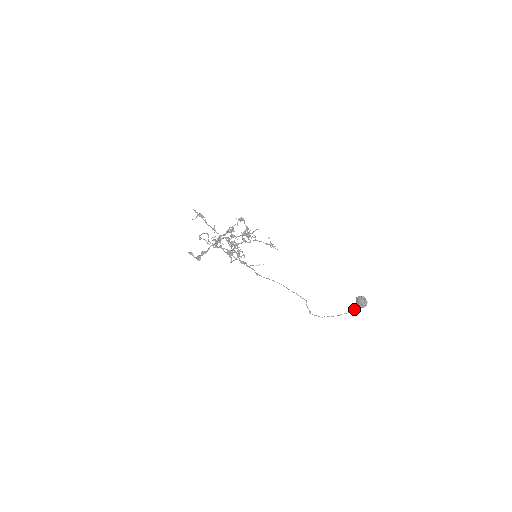
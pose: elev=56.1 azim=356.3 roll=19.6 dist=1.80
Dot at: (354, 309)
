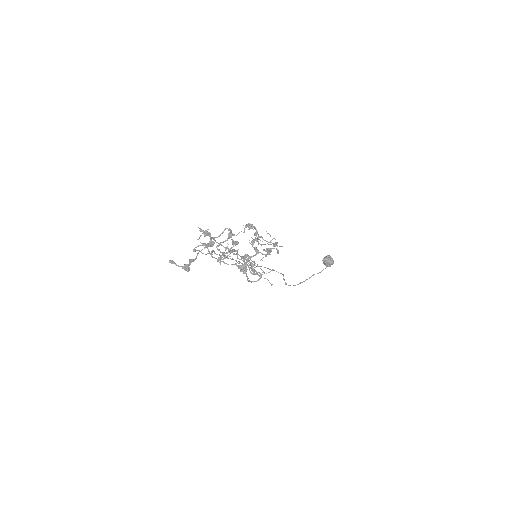
Dot at: (322, 270)
